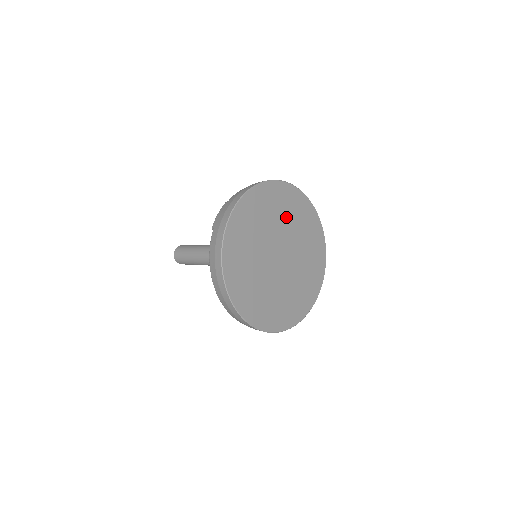
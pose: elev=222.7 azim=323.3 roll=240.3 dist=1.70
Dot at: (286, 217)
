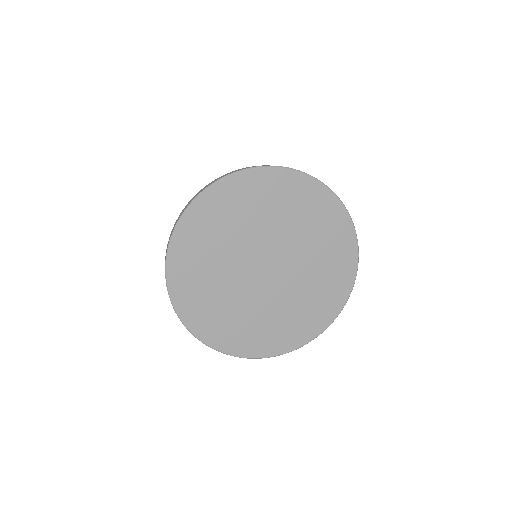
Dot at: (294, 221)
